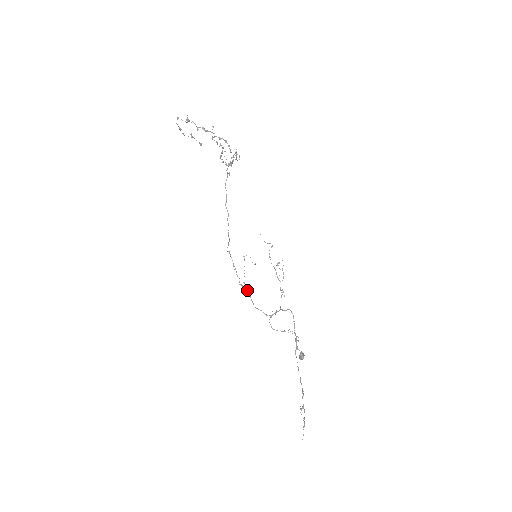
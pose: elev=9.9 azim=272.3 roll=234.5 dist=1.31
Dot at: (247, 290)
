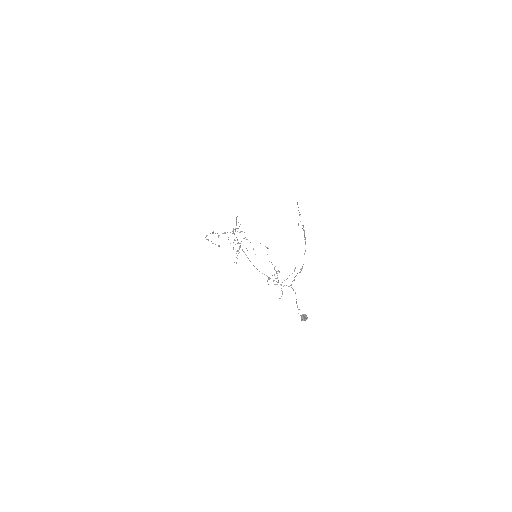
Dot at: (248, 258)
